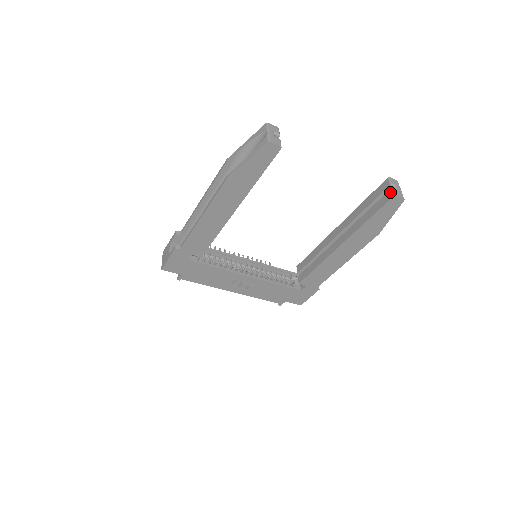
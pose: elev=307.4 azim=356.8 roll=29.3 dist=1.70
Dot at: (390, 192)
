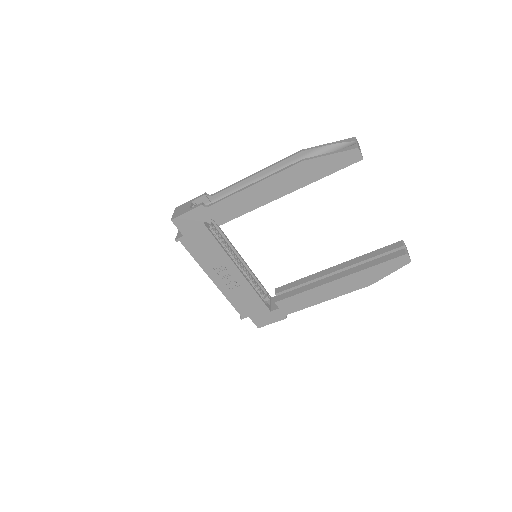
Dot at: (403, 250)
